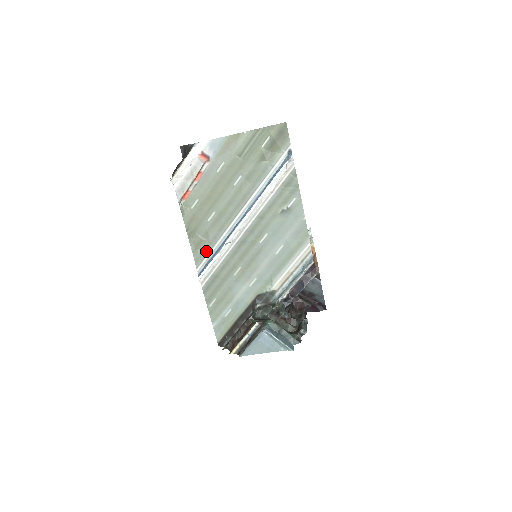
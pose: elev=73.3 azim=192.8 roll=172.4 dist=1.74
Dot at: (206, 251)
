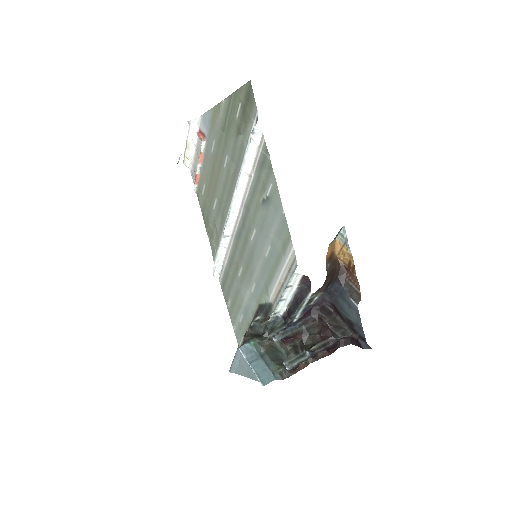
Dot at: (217, 243)
